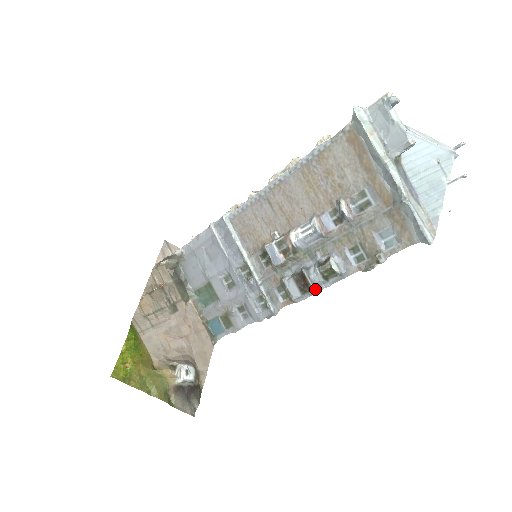
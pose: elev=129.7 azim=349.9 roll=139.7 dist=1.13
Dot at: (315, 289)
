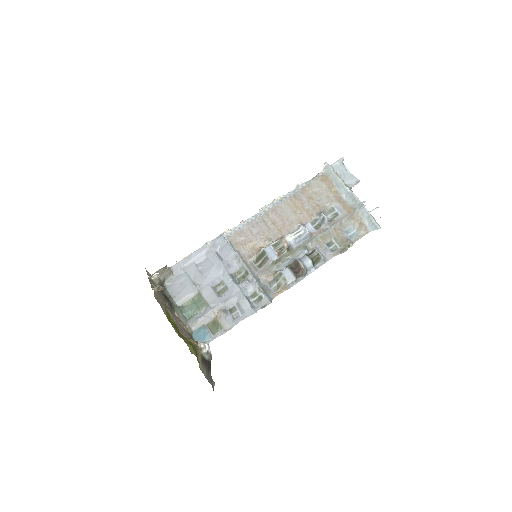
Dot at: (306, 272)
